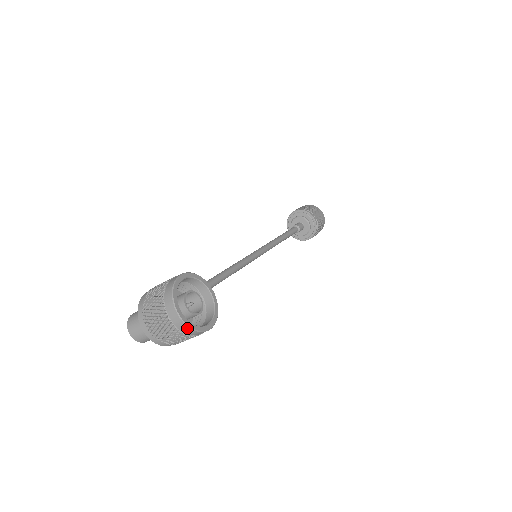
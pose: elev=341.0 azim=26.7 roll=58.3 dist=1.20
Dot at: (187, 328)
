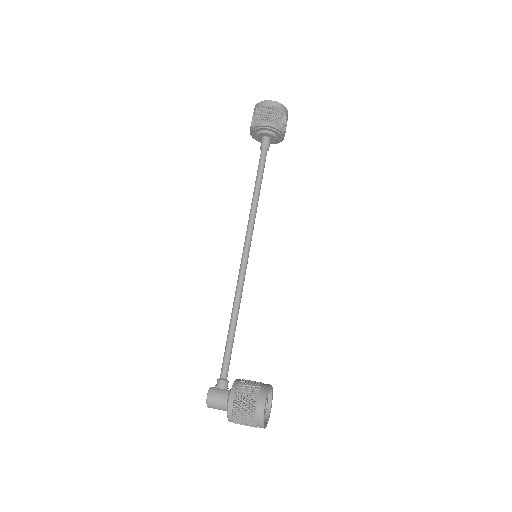
Dot at: occluded
